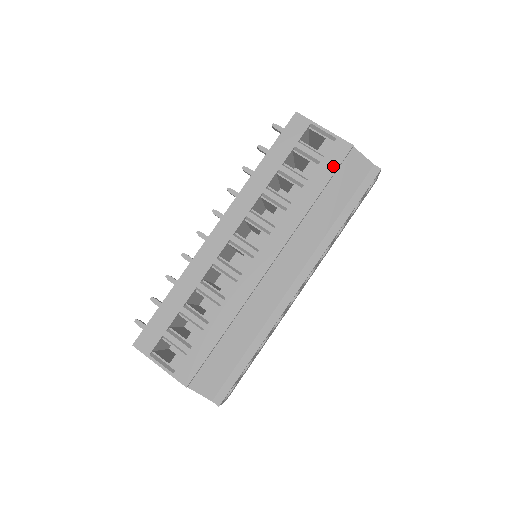
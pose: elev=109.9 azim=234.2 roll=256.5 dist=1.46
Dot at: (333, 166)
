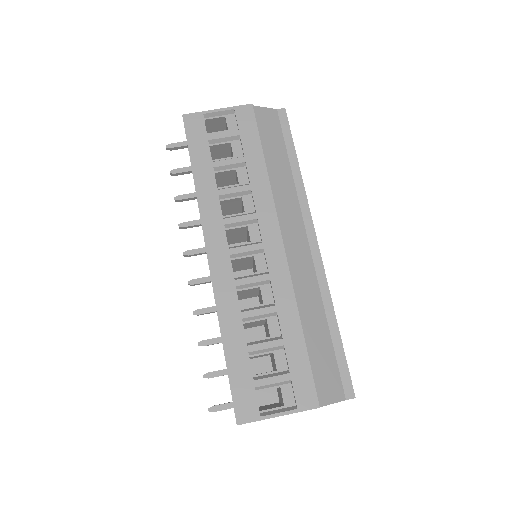
Dot at: (253, 130)
